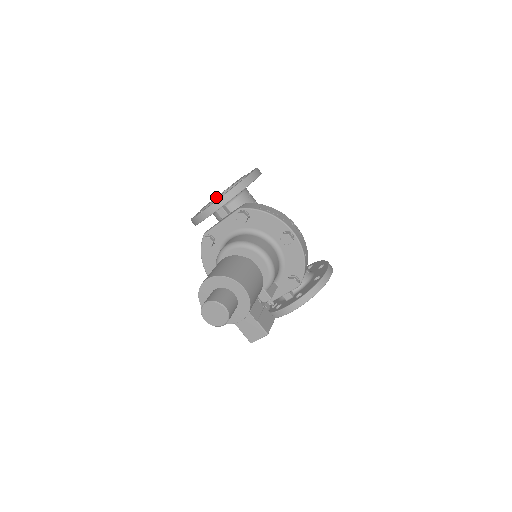
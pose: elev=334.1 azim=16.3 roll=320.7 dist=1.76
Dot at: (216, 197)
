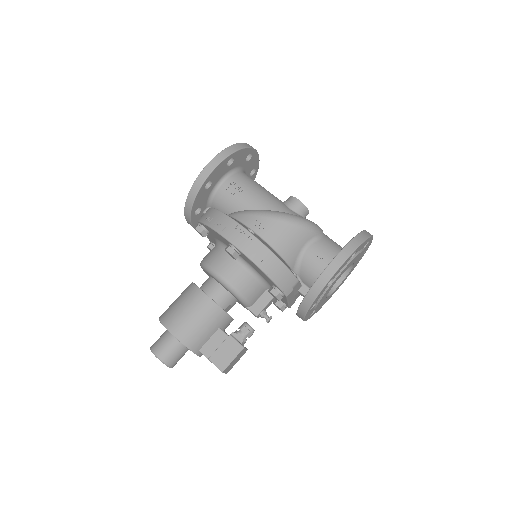
Dot at: occluded
